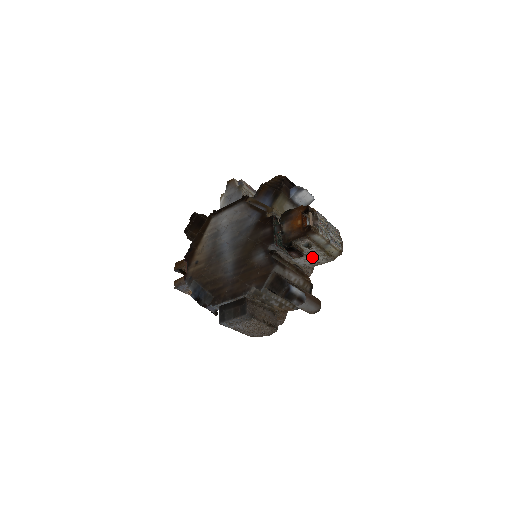
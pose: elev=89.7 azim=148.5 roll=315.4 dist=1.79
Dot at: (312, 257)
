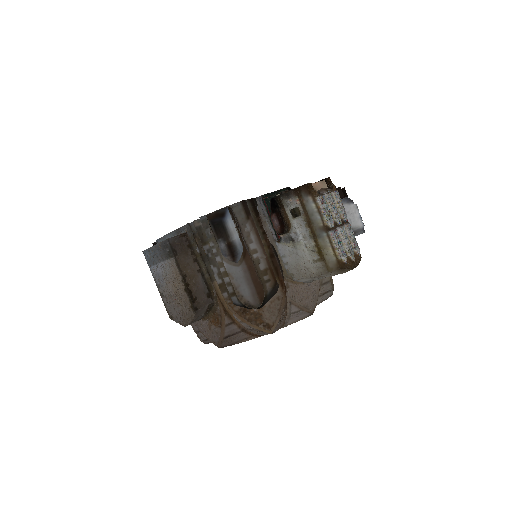
Dot at: (300, 250)
